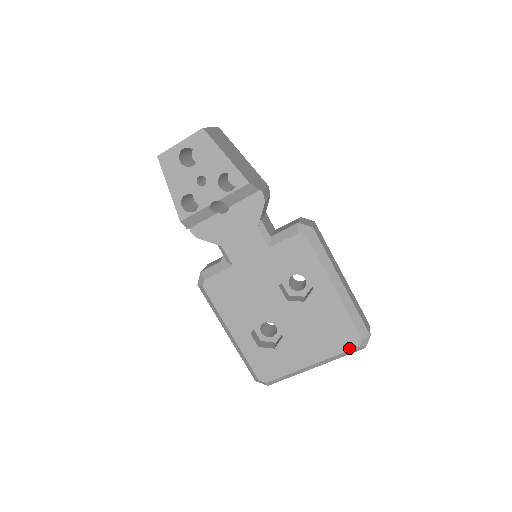
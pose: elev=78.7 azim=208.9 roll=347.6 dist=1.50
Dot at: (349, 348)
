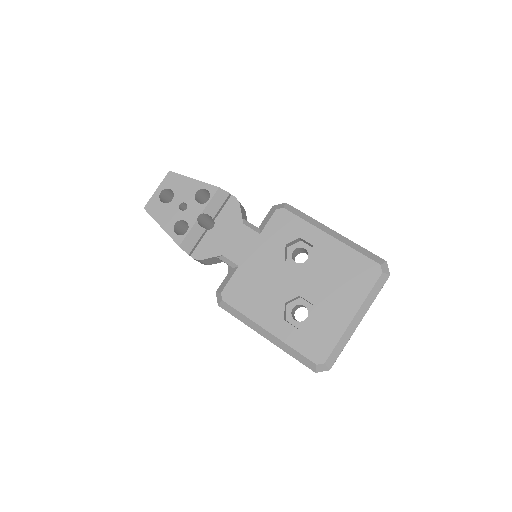
Dot at: (375, 279)
